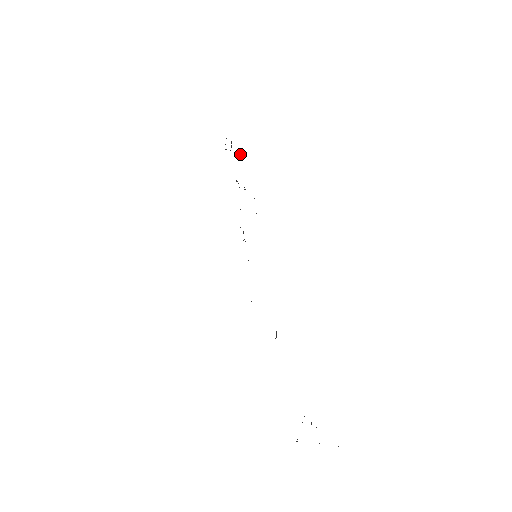
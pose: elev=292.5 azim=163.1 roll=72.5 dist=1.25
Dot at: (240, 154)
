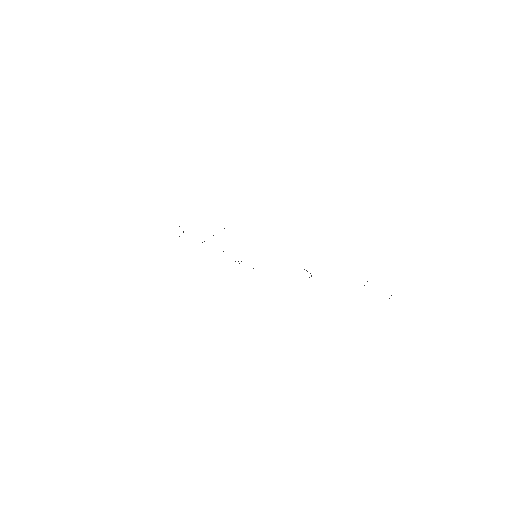
Dot at: occluded
